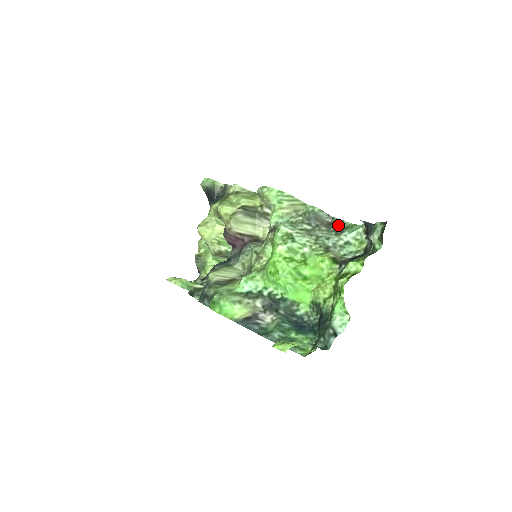
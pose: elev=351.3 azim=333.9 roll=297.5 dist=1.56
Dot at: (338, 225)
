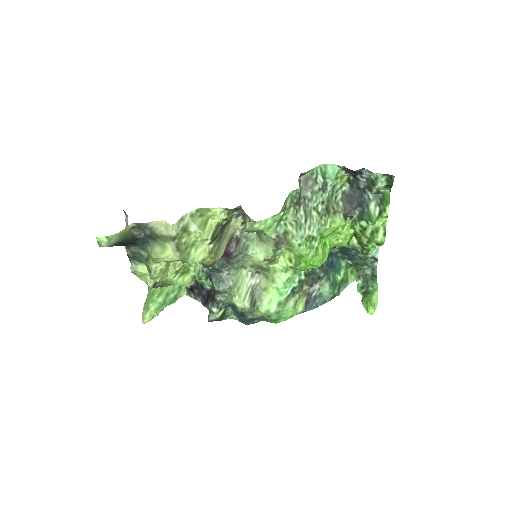
Dot at: (315, 179)
